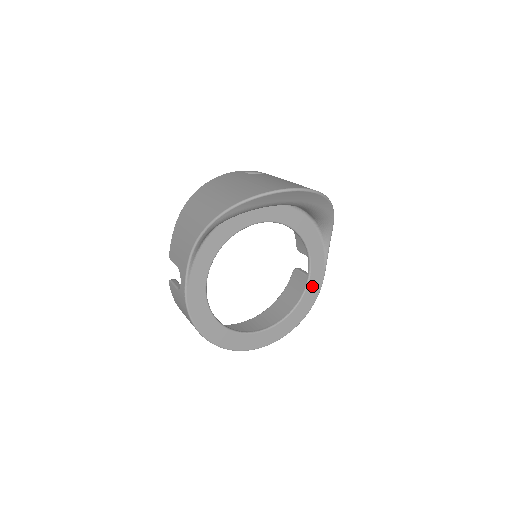
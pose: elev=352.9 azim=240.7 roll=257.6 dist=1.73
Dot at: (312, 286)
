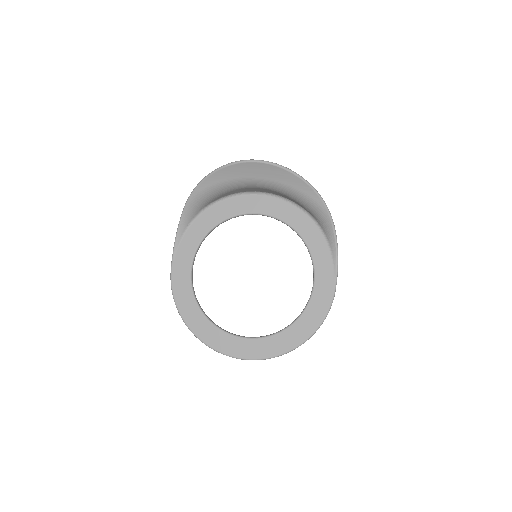
Dot at: (318, 298)
